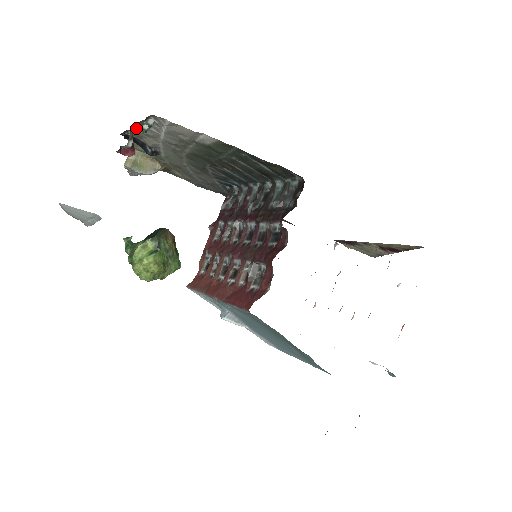
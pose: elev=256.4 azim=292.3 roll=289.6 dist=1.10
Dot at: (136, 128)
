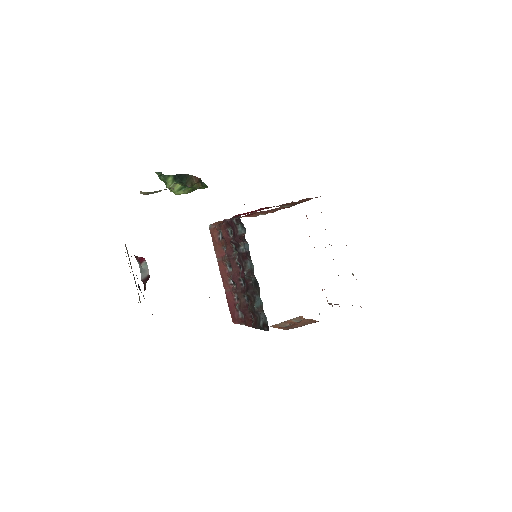
Dot at: occluded
